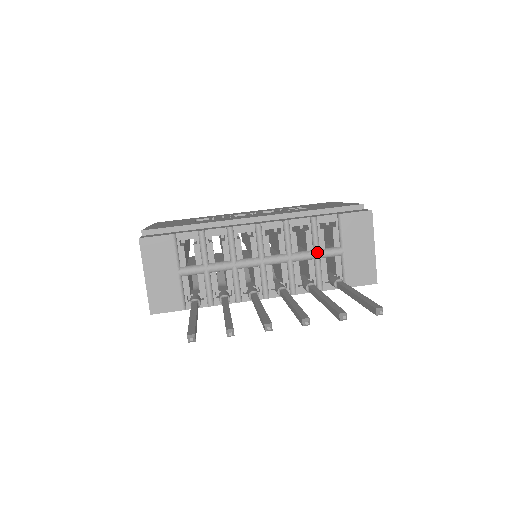
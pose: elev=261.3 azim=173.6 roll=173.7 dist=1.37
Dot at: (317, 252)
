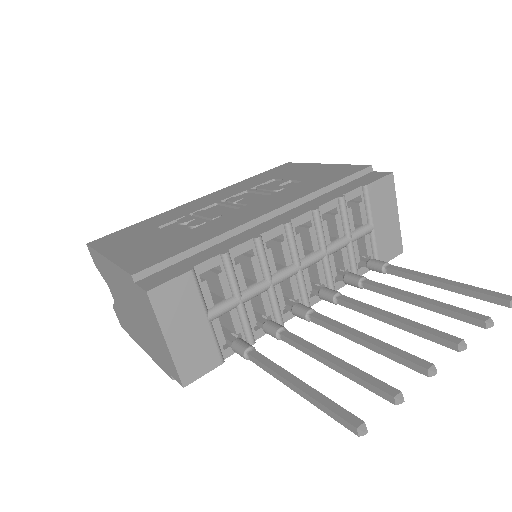
Dot at: (350, 237)
